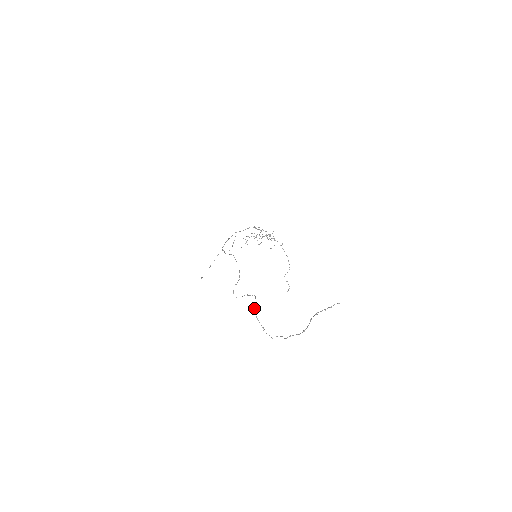
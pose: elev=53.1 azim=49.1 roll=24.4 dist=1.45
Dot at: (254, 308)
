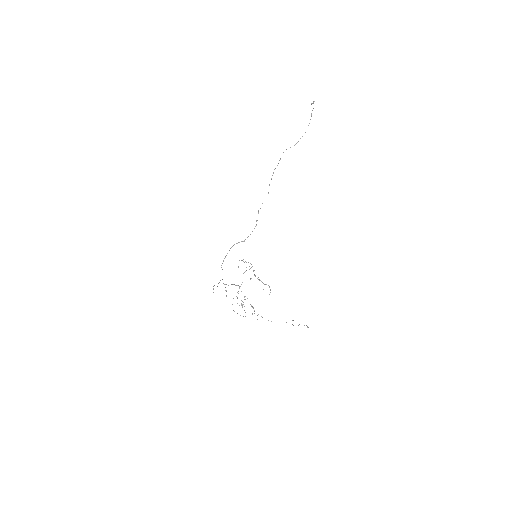
Dot at: occluded
